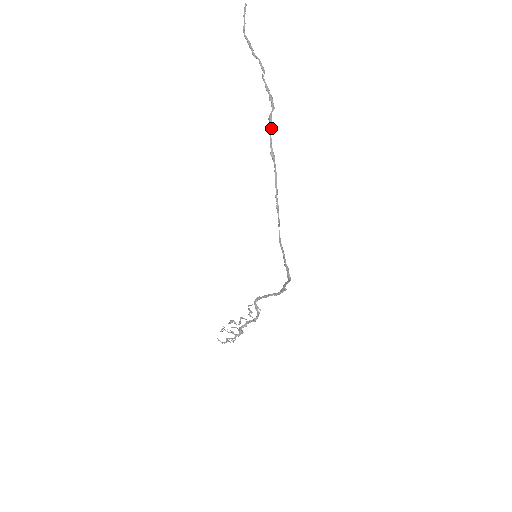
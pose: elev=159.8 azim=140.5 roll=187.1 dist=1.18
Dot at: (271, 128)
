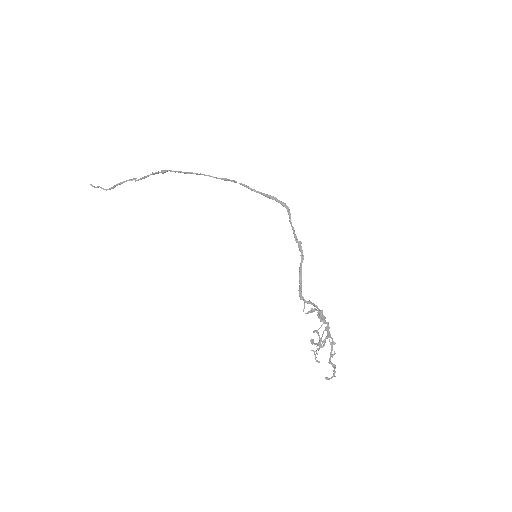
Dot at: (169, 170)
